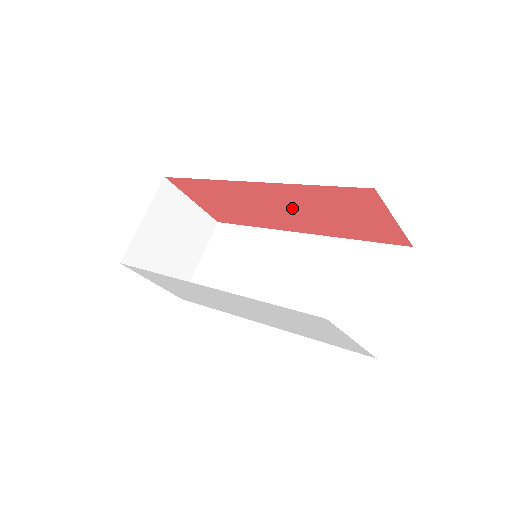
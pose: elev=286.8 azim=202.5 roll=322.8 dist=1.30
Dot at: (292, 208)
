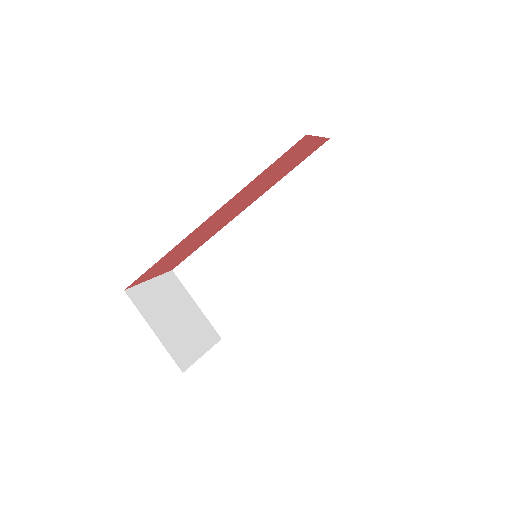
Dot at: (239, 203)
